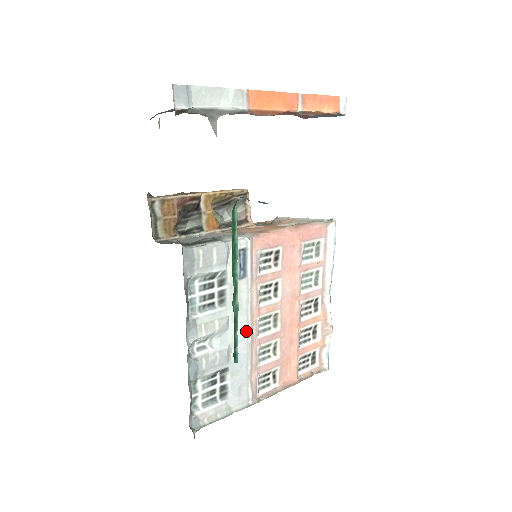
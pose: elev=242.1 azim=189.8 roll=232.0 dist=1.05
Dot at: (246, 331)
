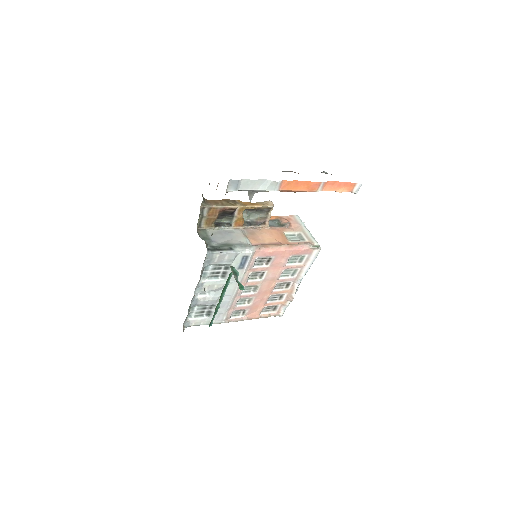
Dot at: (233, 292)
